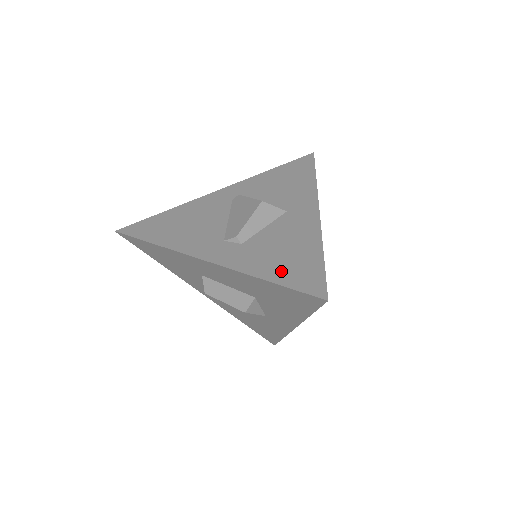
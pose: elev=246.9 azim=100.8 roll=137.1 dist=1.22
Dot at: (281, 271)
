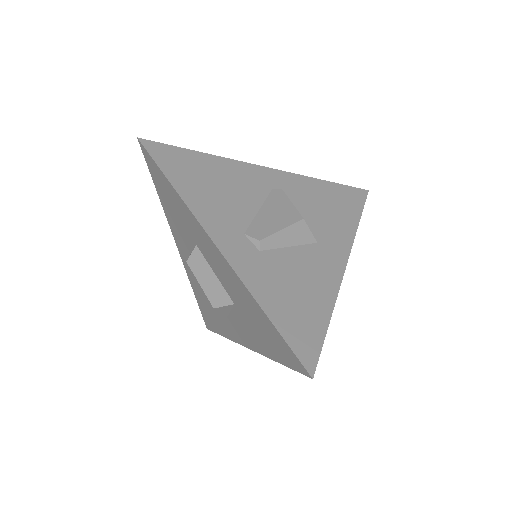
Dot at: (284, 312)
